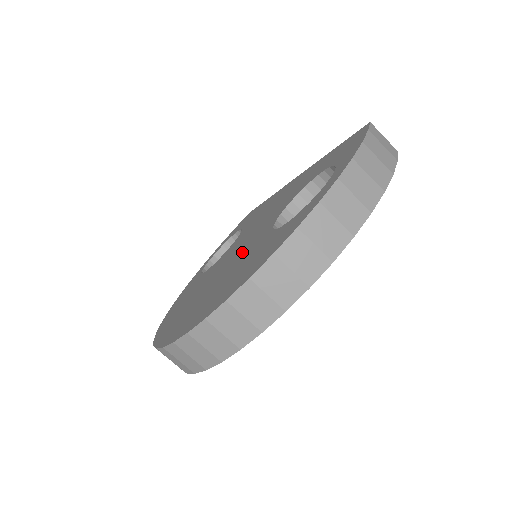
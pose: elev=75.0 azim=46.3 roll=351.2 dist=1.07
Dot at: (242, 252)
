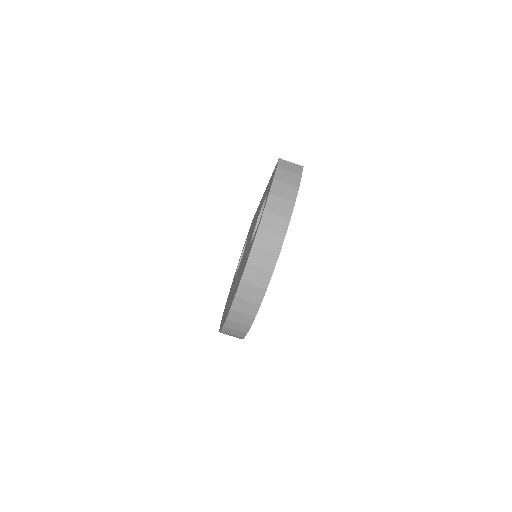
Dot at: (243, 260)
